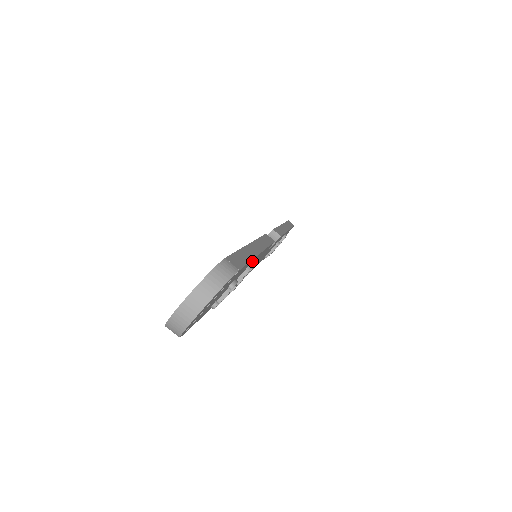
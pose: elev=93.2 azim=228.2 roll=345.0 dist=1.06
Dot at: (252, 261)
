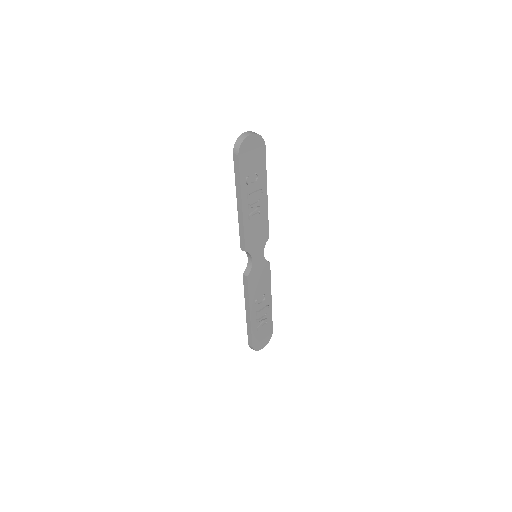
Dot at: (264, 187)
